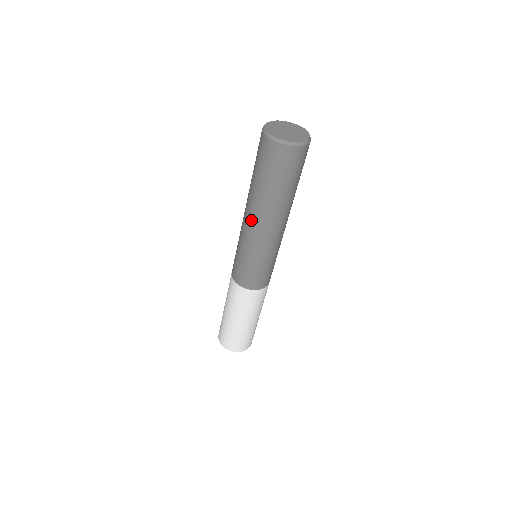
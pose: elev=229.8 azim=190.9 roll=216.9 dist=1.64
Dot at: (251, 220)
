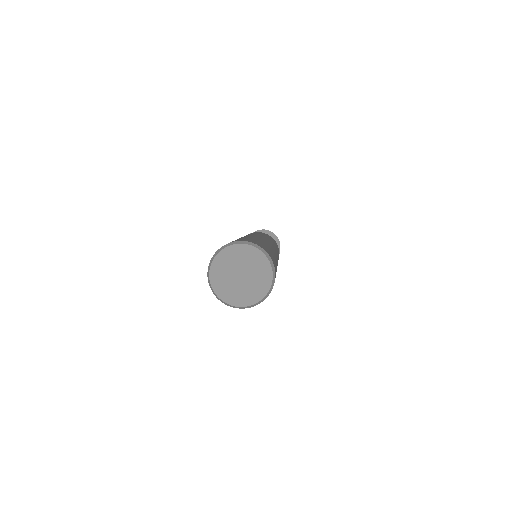
Dot at: occluded
